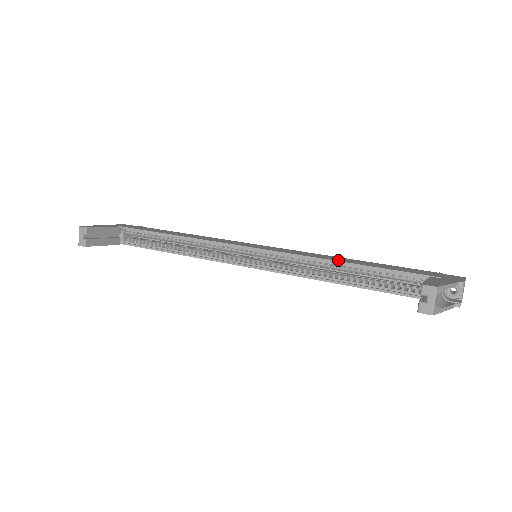
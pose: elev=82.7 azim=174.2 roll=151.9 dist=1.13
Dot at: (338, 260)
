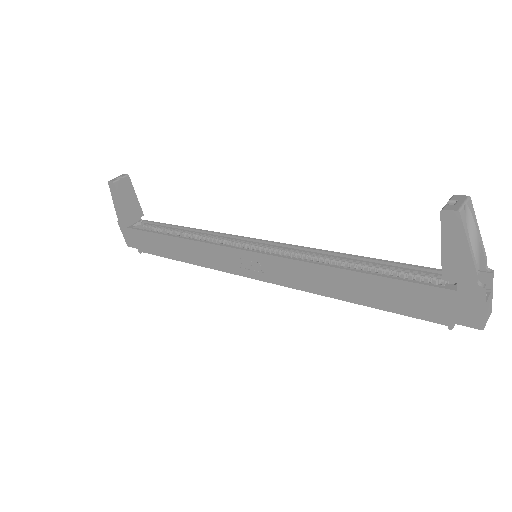
Dot at: (347, 258)
